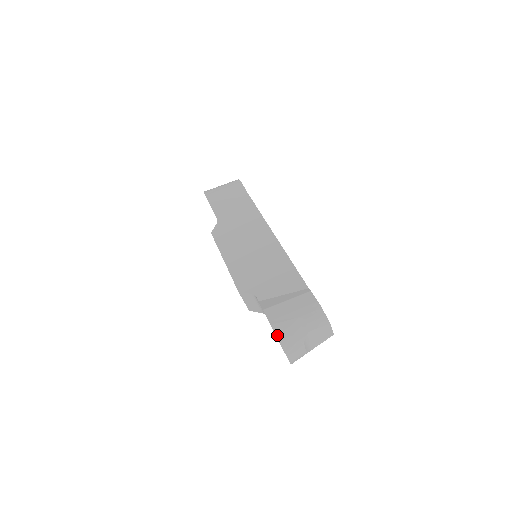
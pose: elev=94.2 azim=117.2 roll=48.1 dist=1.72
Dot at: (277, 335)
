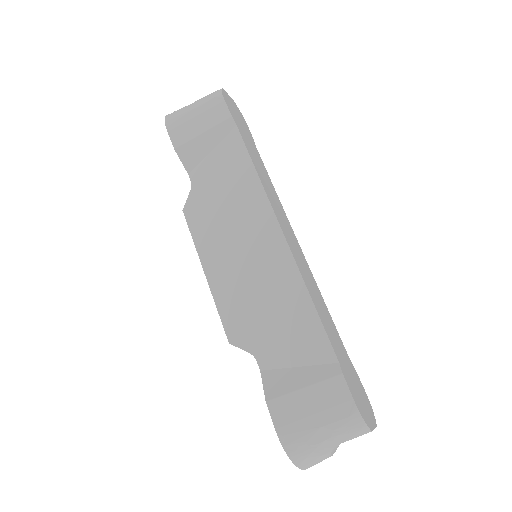
Dot at: (288, 453)
